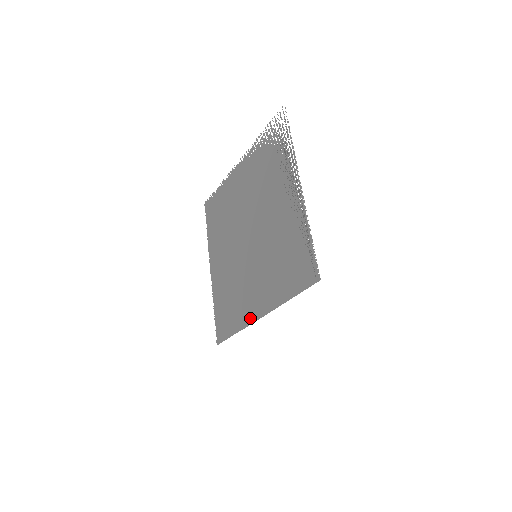
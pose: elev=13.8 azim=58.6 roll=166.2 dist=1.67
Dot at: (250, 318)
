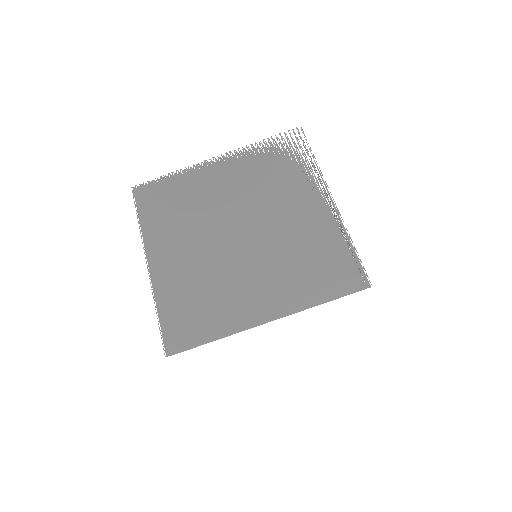
Dot at: (247, 321)
